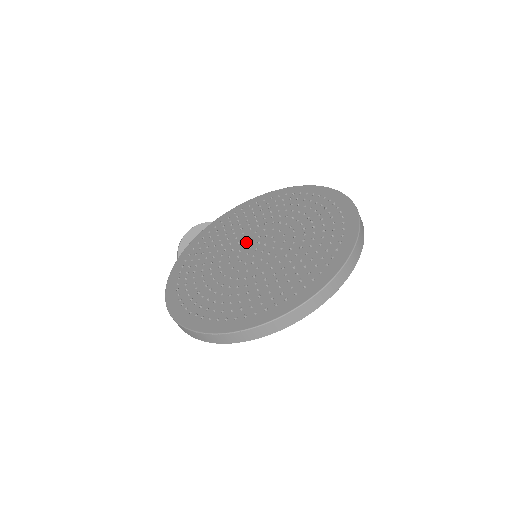
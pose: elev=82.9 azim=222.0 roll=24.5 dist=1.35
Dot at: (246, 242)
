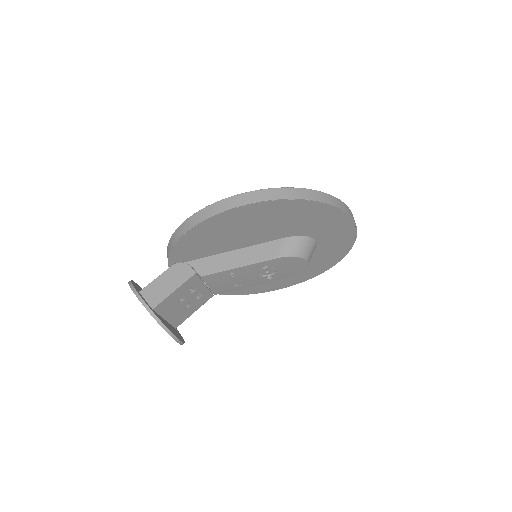
Dot at: occluded
